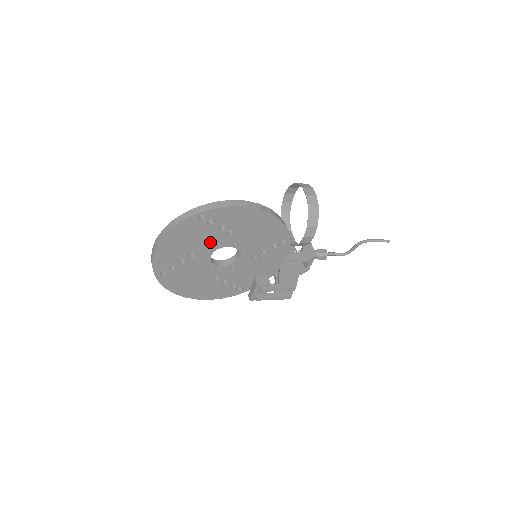
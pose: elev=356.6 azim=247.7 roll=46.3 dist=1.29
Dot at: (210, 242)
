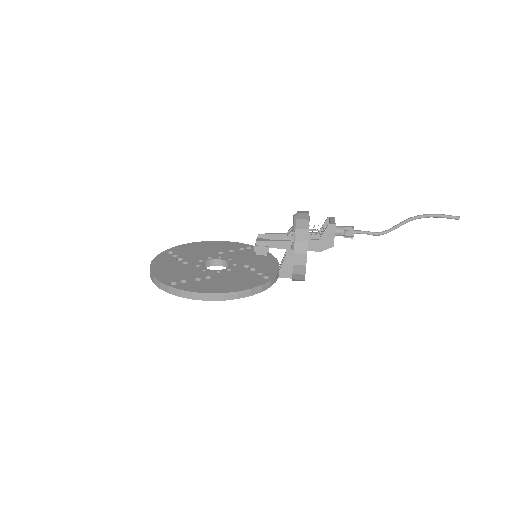
Dot at: occluded
